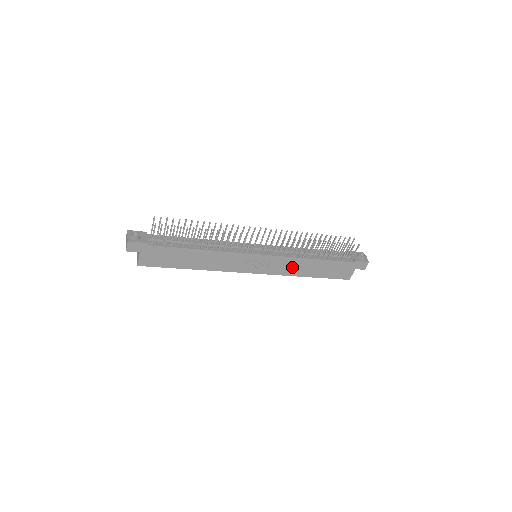
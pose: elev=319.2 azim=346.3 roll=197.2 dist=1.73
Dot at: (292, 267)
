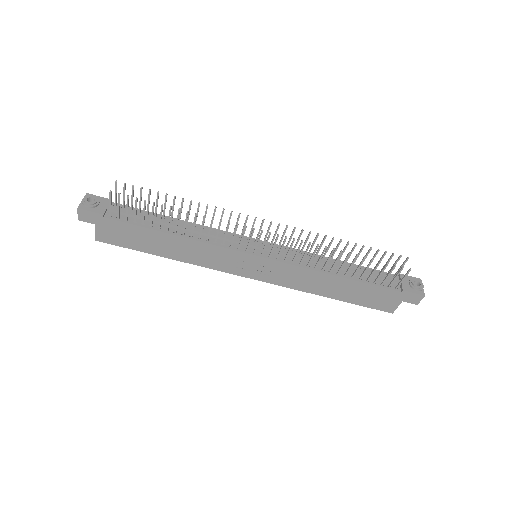
Dot at: (305, 280)
